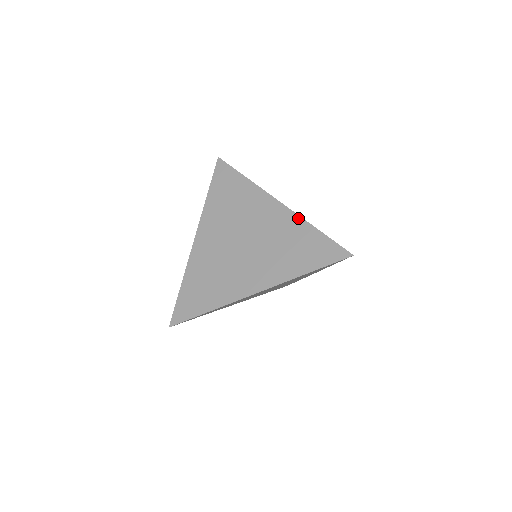
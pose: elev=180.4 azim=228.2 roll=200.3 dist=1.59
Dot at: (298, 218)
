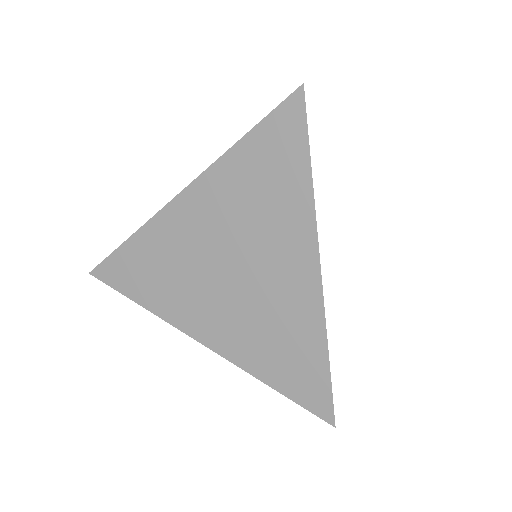
Dot at: occluded
